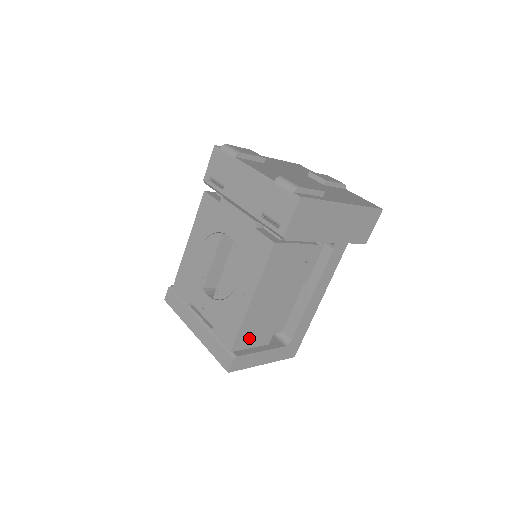
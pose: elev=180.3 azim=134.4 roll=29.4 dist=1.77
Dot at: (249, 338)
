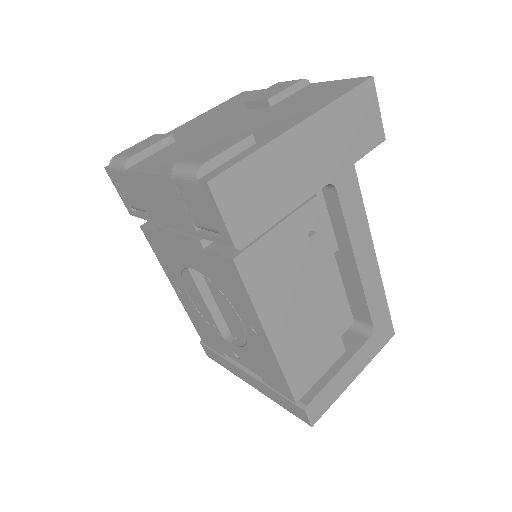
Dot at: (309, 370)
